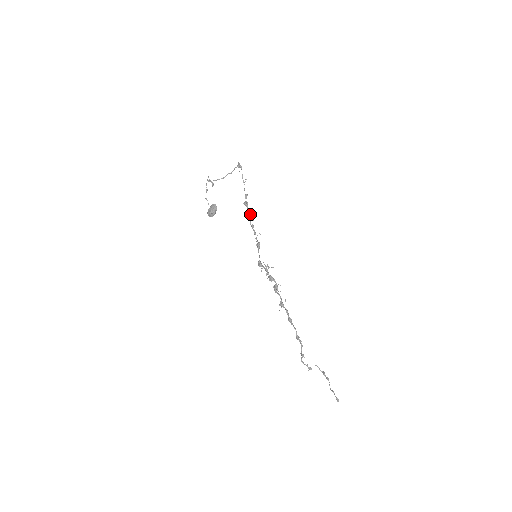
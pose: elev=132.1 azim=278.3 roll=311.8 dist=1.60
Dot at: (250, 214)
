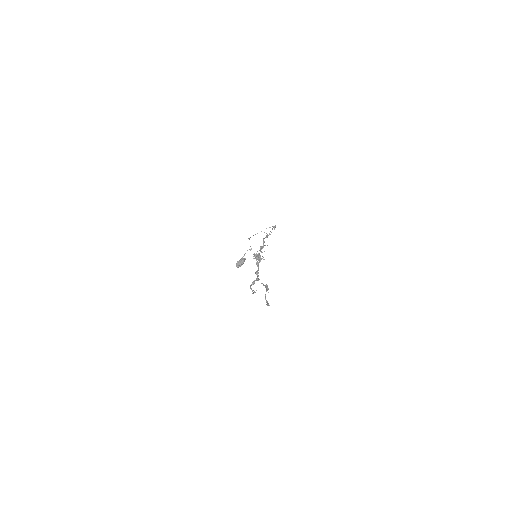
Dot at: occluded
